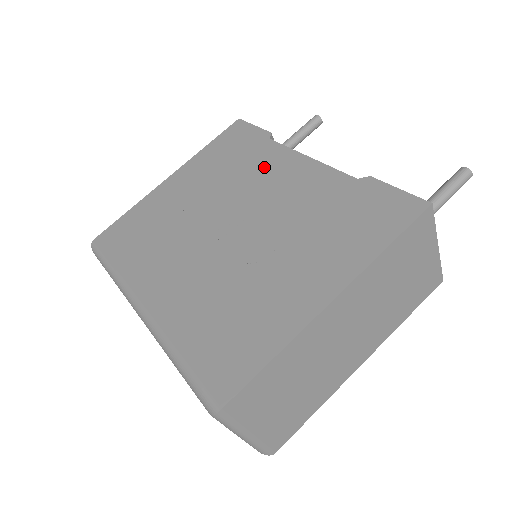
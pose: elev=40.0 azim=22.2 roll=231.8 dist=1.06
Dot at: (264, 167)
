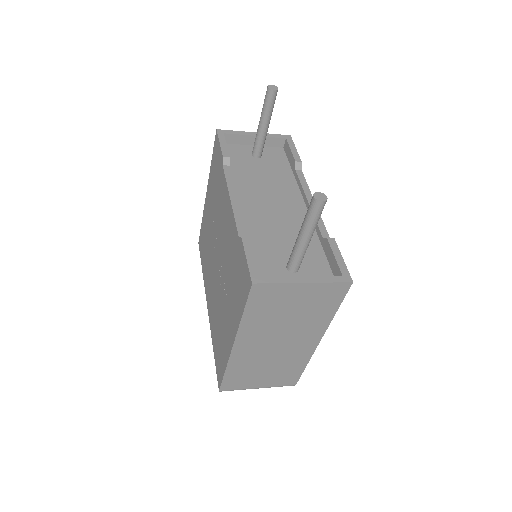
Dot at: (222, 201)
